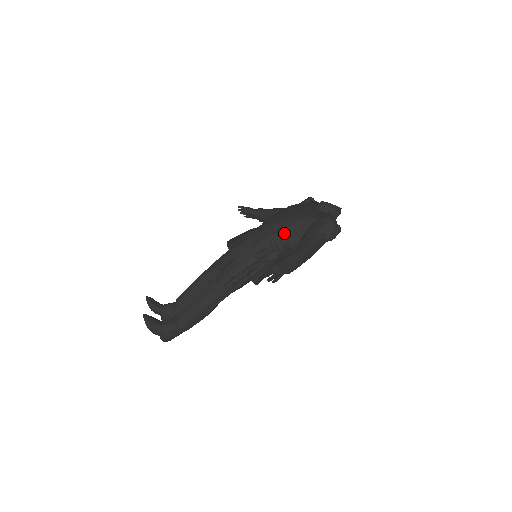
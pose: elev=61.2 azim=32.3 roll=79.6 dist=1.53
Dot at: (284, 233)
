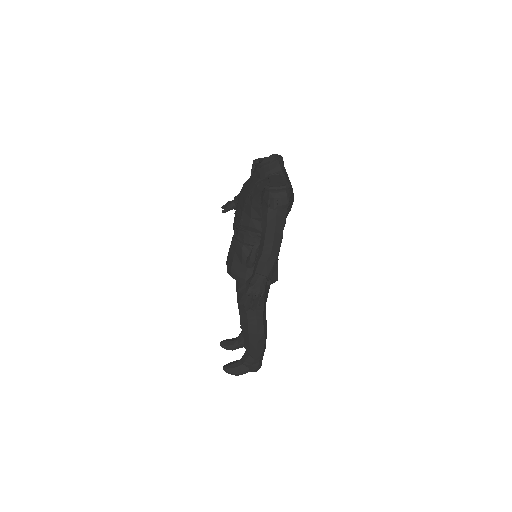
Dot at: (251, 229)
